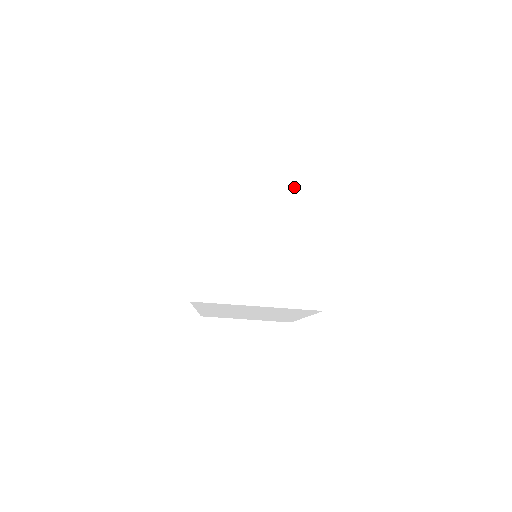
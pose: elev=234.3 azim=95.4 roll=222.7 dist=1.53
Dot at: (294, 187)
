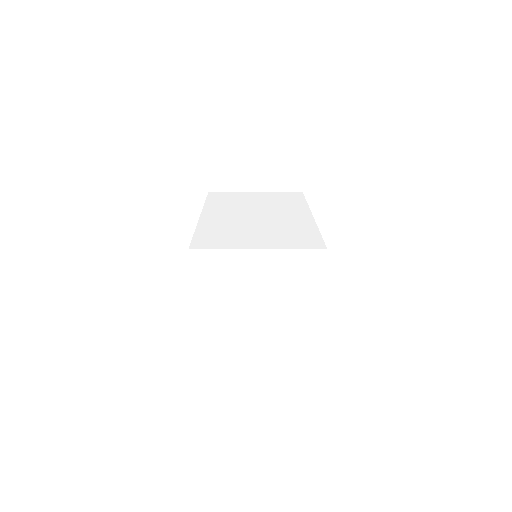
Dot at: (281, 269)
